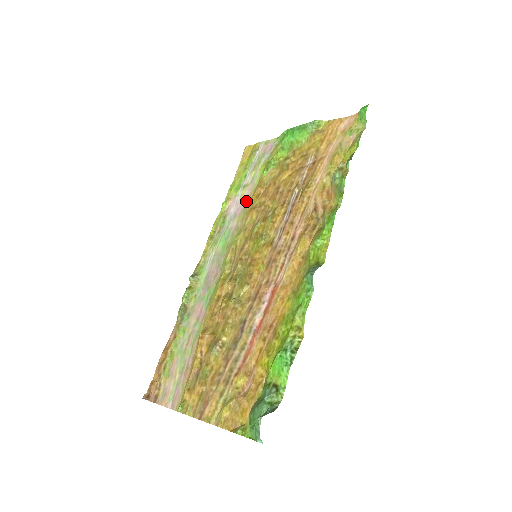
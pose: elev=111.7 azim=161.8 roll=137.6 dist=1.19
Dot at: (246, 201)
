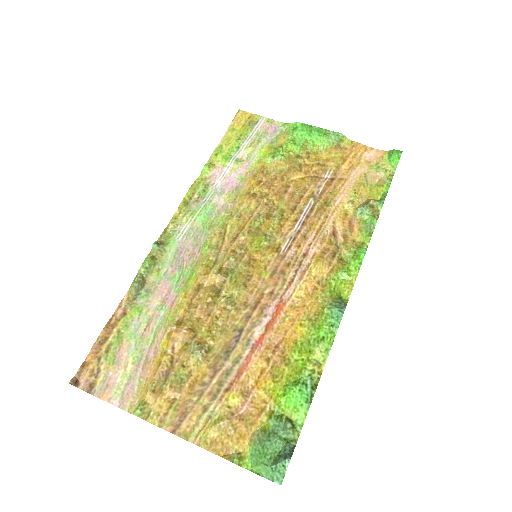
Dot at: (239, 180)
